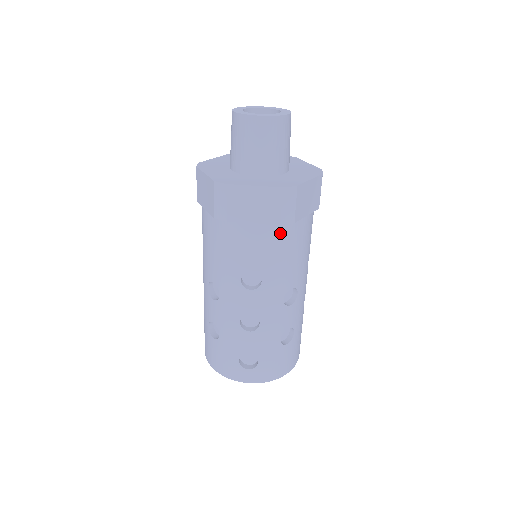
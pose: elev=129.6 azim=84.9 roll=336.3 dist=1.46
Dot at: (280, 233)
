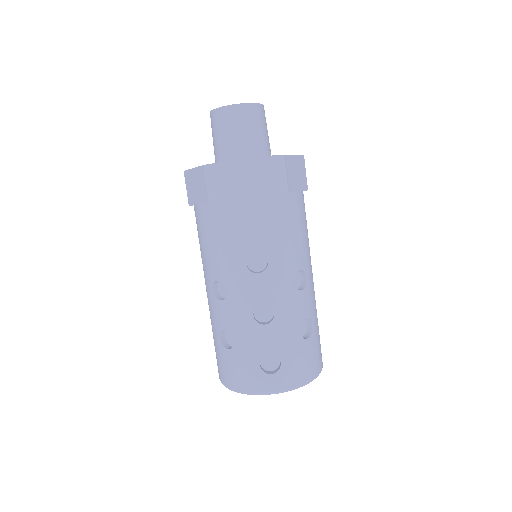
Dot at: (277, 206)
